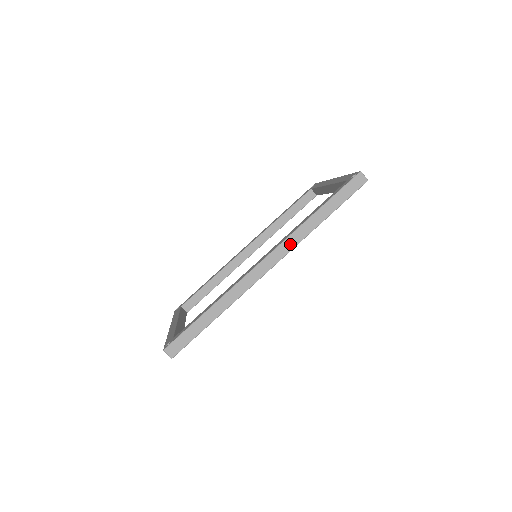
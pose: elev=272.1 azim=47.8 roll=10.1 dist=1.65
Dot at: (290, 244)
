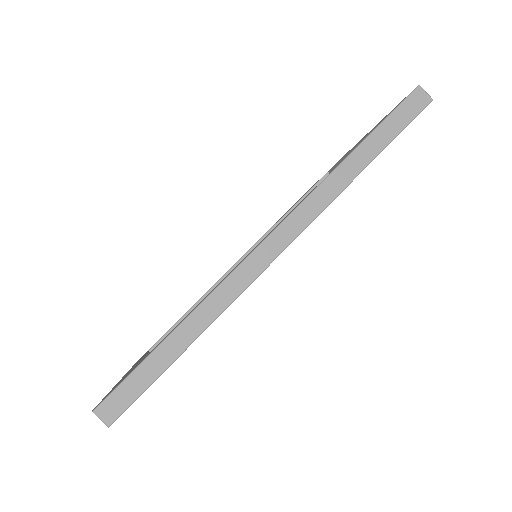
Dot at: (313, 207)
